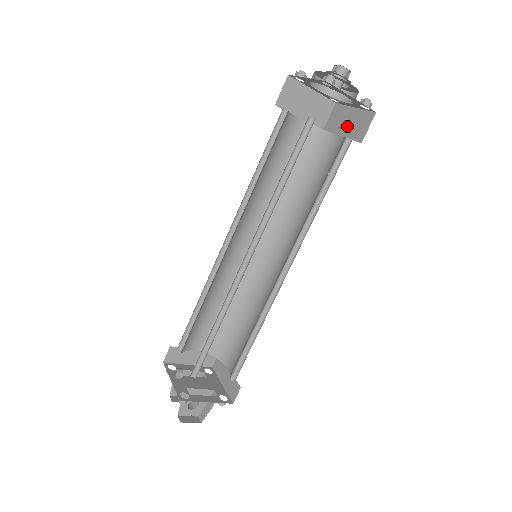
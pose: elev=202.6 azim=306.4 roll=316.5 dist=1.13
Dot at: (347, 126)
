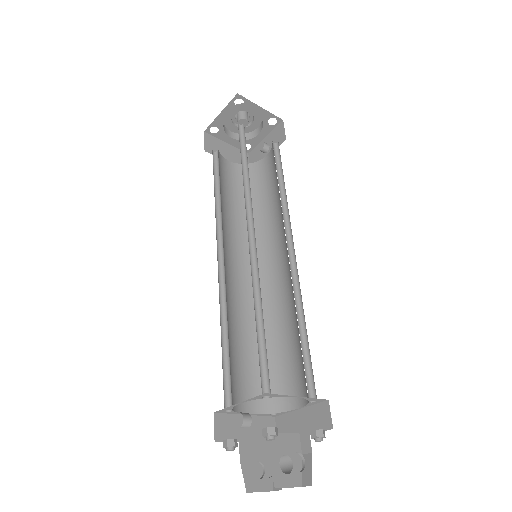
Dot at: (268, 146)
